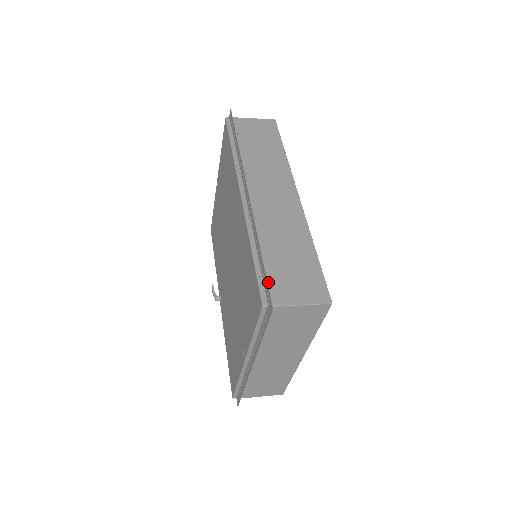
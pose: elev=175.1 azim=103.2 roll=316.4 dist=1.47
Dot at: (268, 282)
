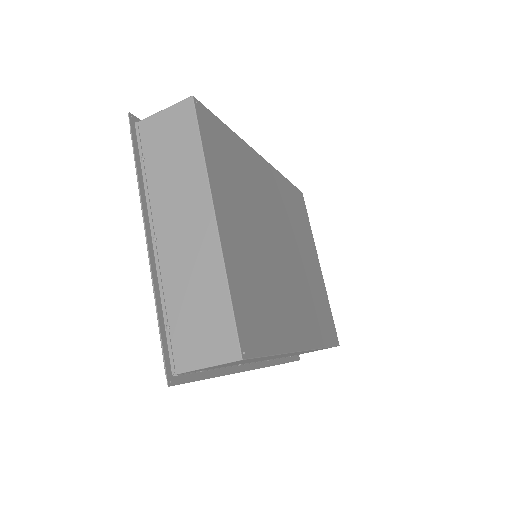
Dot at: occluded
